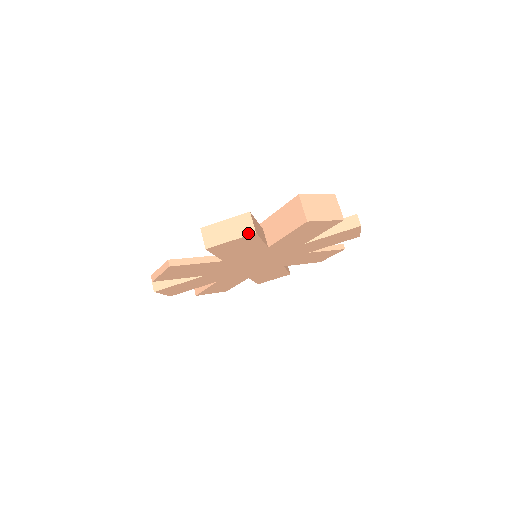
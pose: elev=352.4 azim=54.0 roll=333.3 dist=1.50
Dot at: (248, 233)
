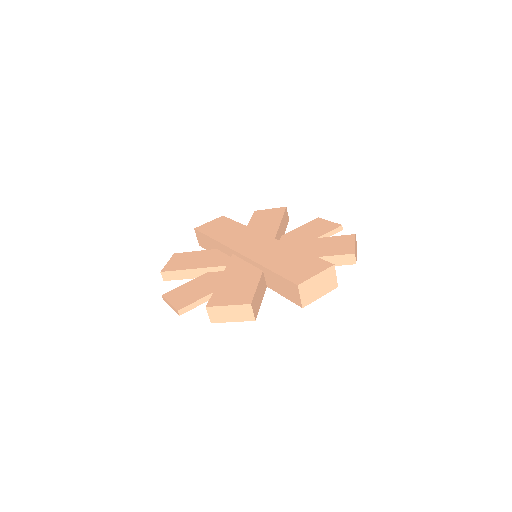
Dot at: (249, 320)
